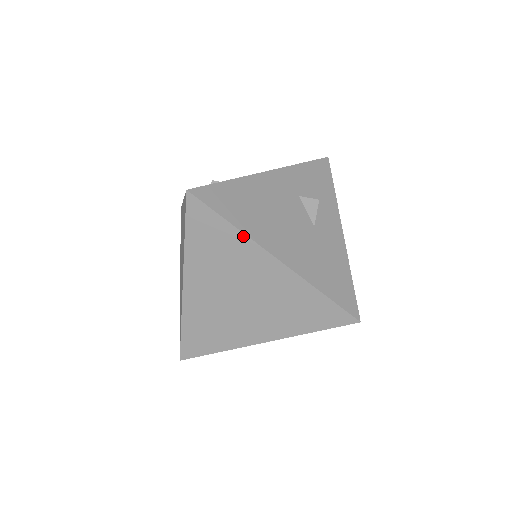
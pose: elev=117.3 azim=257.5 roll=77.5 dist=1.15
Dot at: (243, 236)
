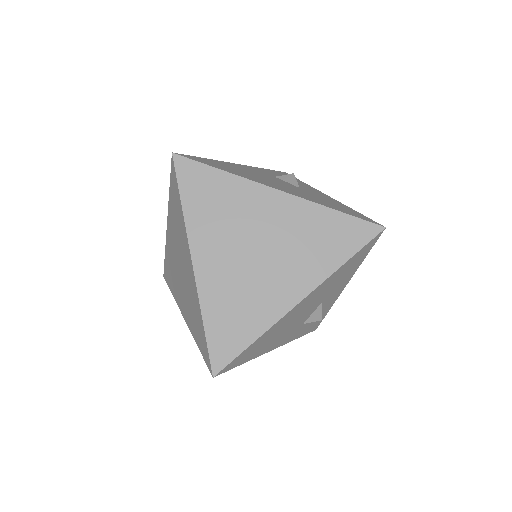
Dot at: (238, 179)
